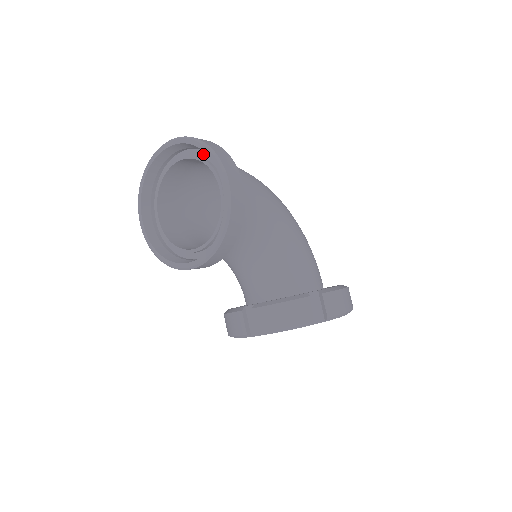
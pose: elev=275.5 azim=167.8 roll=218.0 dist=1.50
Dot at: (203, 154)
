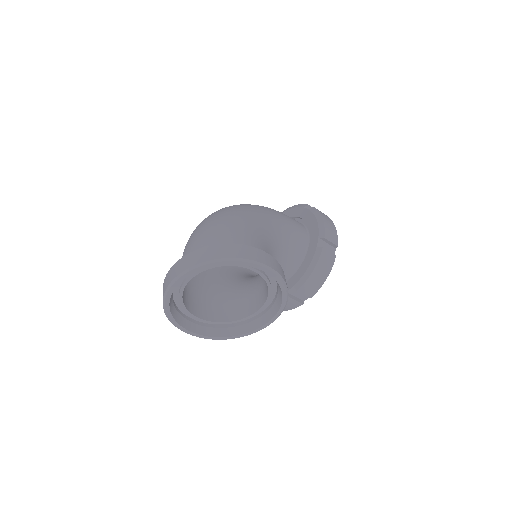
Dot at: occluded
